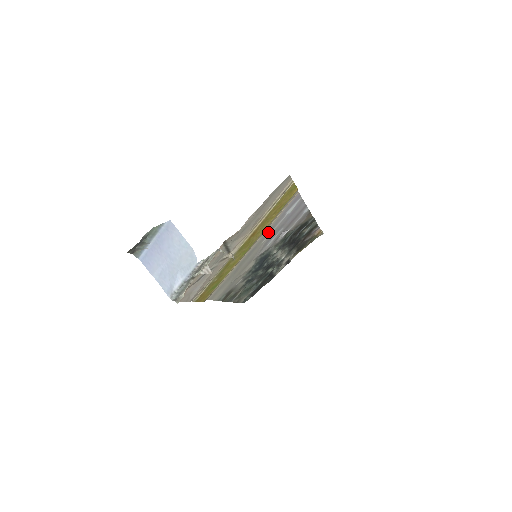
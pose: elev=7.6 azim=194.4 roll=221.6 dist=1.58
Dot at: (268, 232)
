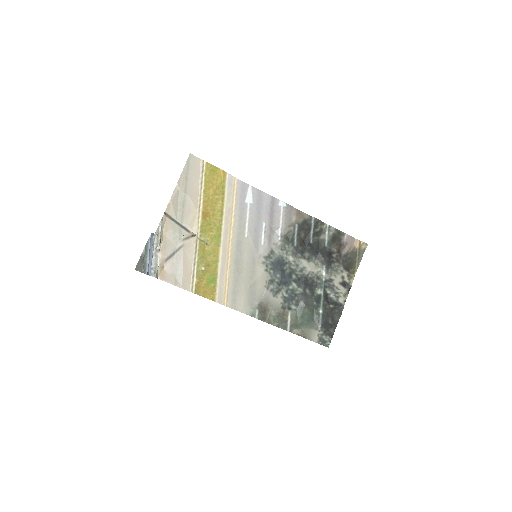
Dot at: (241, 223)
